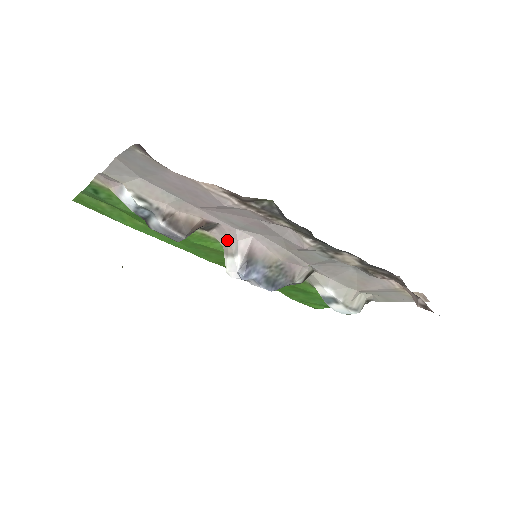
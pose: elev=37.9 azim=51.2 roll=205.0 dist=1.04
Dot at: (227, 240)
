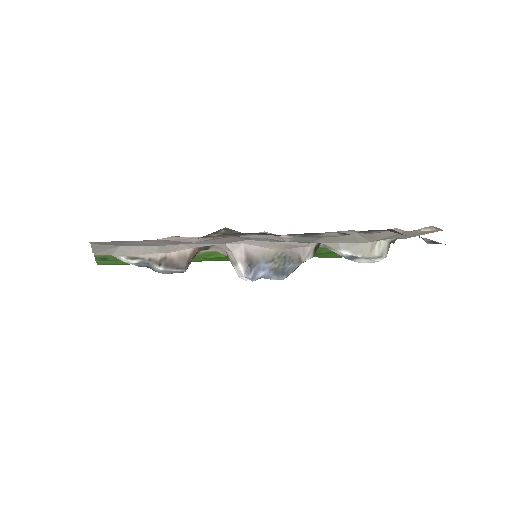
Dot at: (226, 252)
